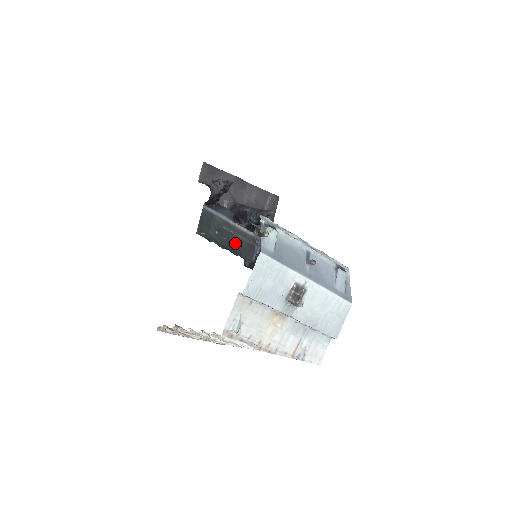
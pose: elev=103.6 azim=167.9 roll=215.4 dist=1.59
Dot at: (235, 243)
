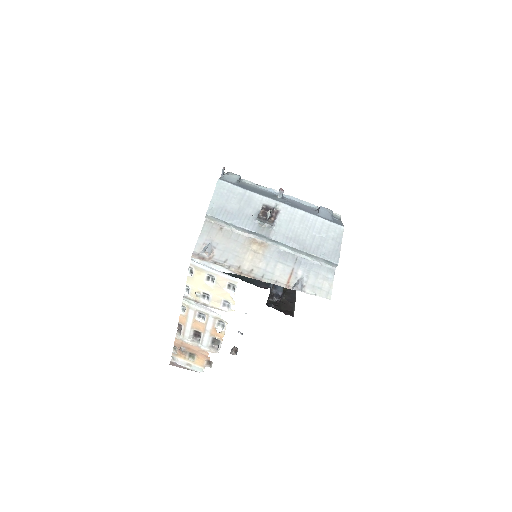
Dot at: occluded
